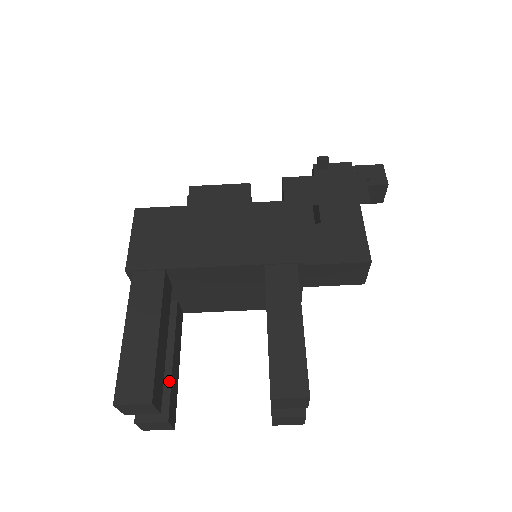
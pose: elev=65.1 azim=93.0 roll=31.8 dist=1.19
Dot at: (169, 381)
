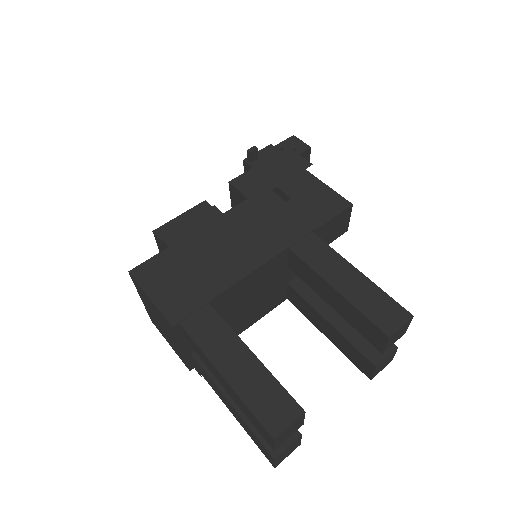
Dot at: occluded
